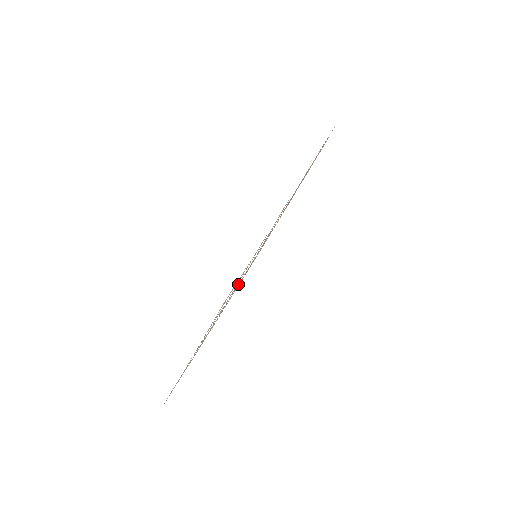
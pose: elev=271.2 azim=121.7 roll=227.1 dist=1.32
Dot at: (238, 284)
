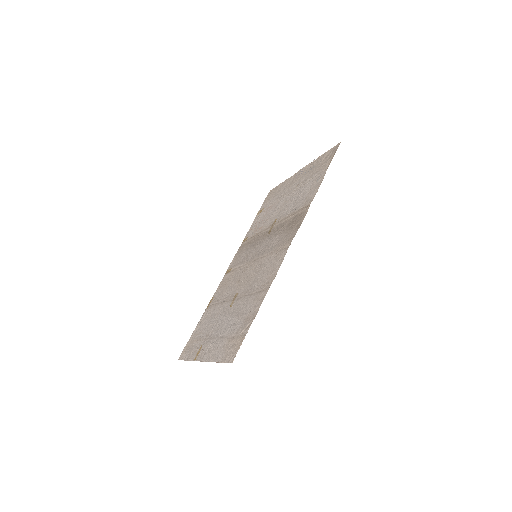
Dot at: (240, 287)
